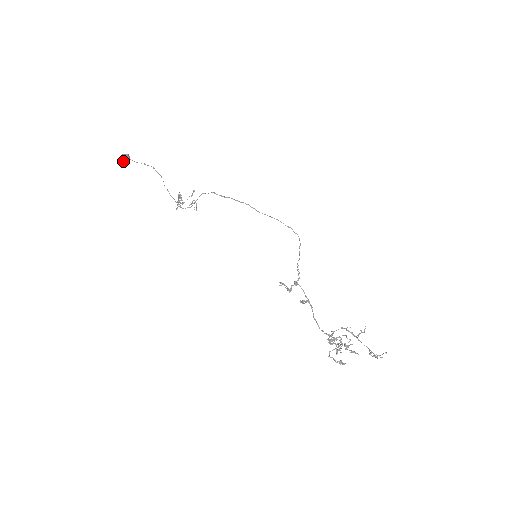
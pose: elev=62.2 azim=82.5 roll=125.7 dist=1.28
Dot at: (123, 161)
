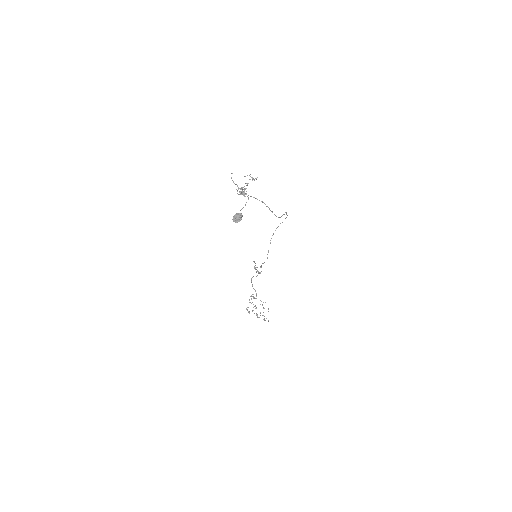
Dot at: (235, 221)
